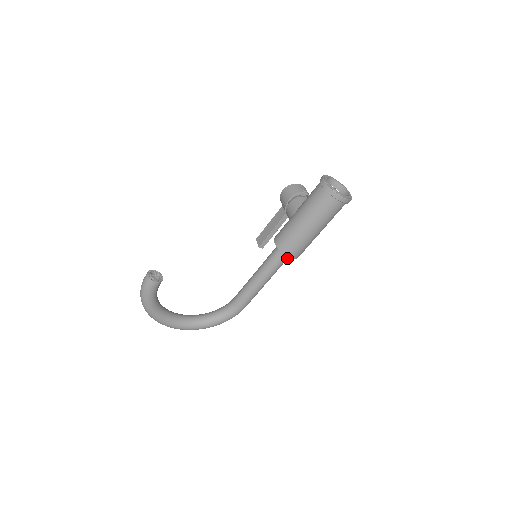
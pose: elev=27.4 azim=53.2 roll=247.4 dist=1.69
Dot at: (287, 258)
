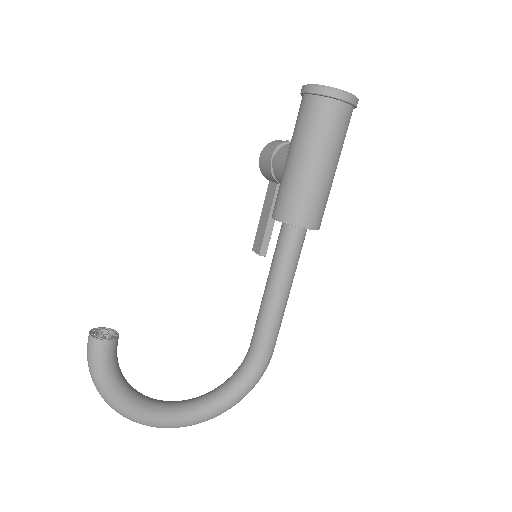
Dot at: (303, 238)
